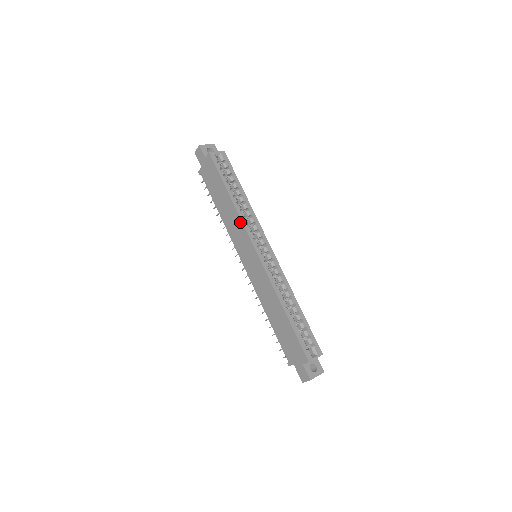
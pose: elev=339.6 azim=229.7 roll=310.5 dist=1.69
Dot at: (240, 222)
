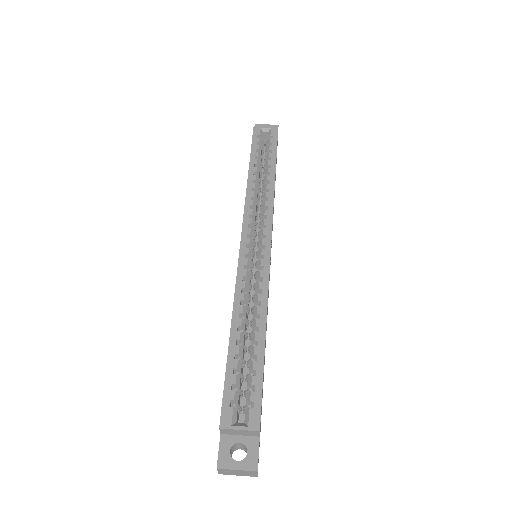
Dot at: (245, 203)
